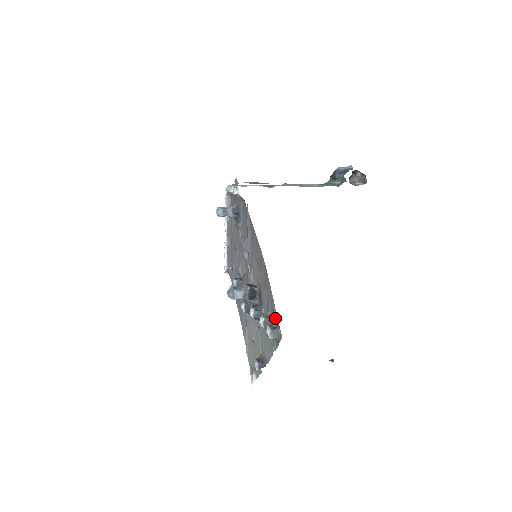
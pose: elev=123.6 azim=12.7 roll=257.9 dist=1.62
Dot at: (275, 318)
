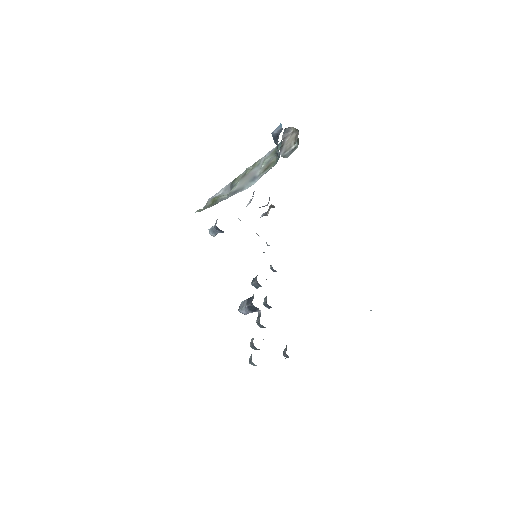
Dot at: occluded
